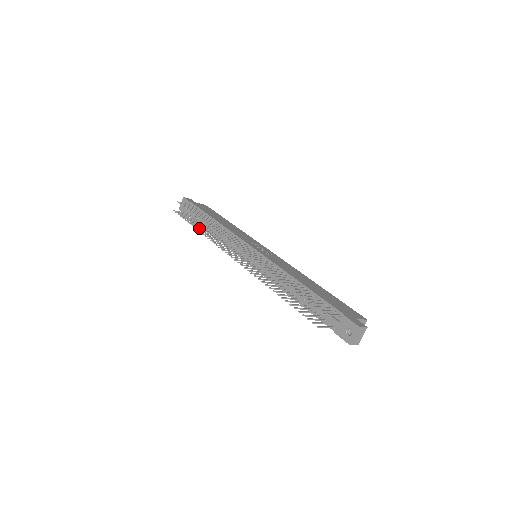
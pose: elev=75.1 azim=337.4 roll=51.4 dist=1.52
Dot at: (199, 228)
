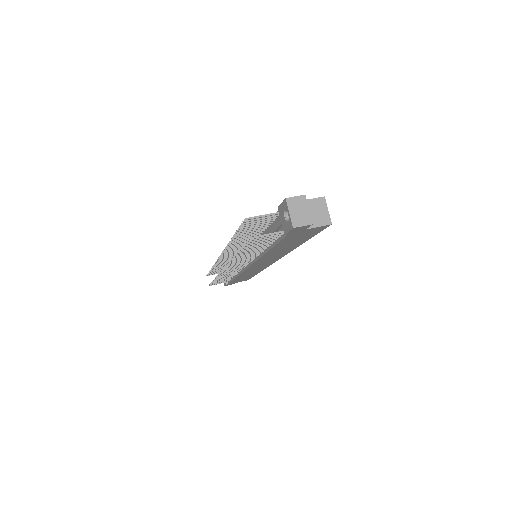
Dot at: occluded
